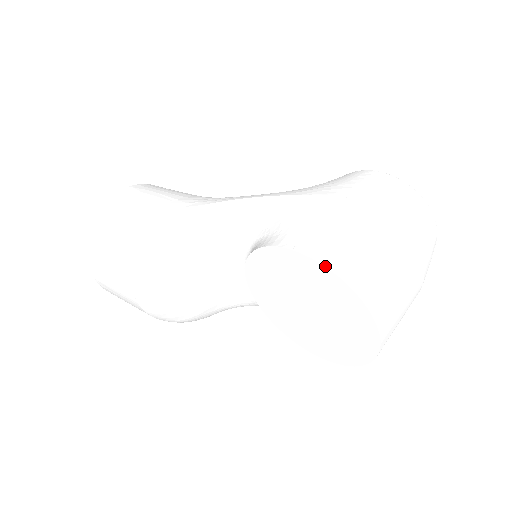
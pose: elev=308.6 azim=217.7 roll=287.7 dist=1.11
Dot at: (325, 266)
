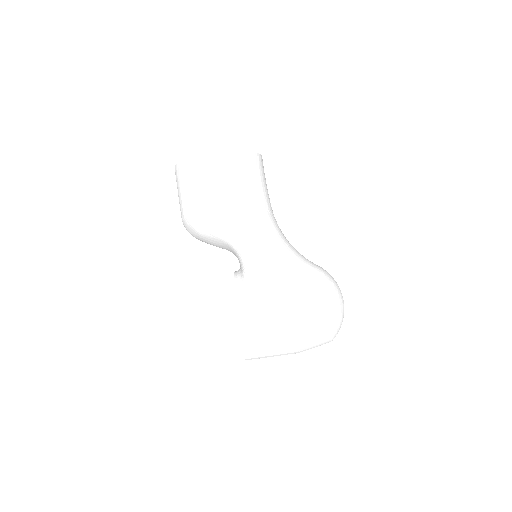
Dot at: (241, 341)
